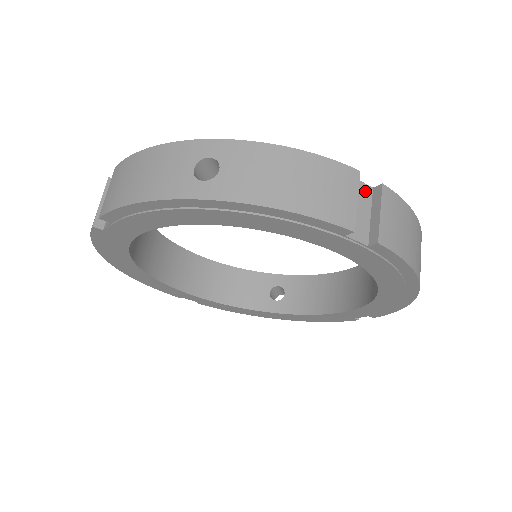
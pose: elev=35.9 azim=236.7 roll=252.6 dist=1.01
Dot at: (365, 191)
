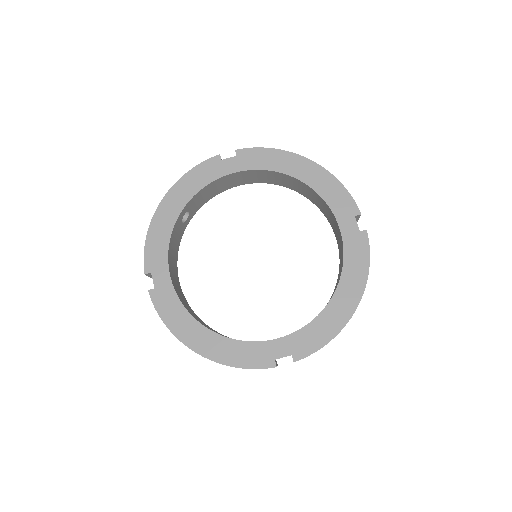
Dot at: occluded
